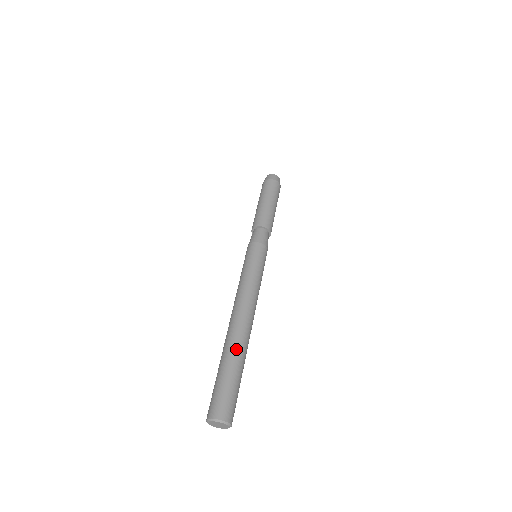
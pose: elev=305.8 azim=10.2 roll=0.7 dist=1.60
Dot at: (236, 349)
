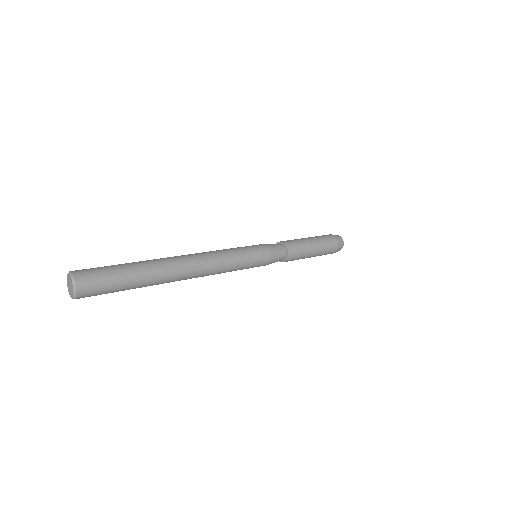
Dot at: (151, 263)
